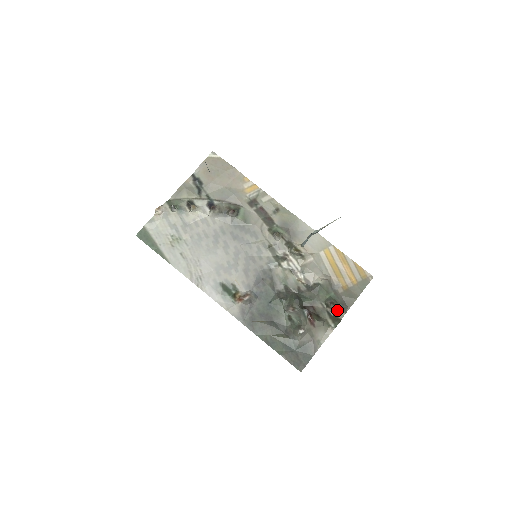
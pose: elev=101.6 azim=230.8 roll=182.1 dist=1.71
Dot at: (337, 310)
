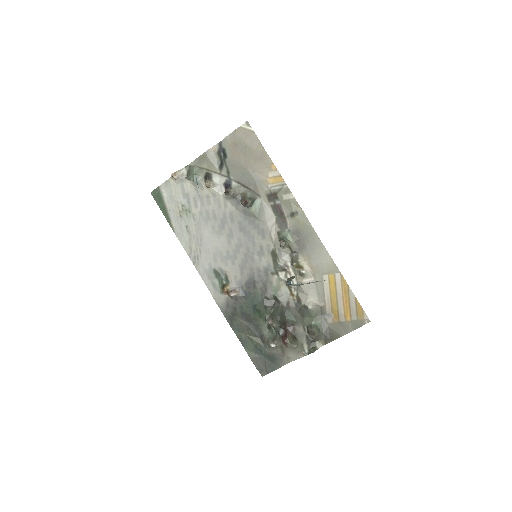
Dot at: (317, 339)
